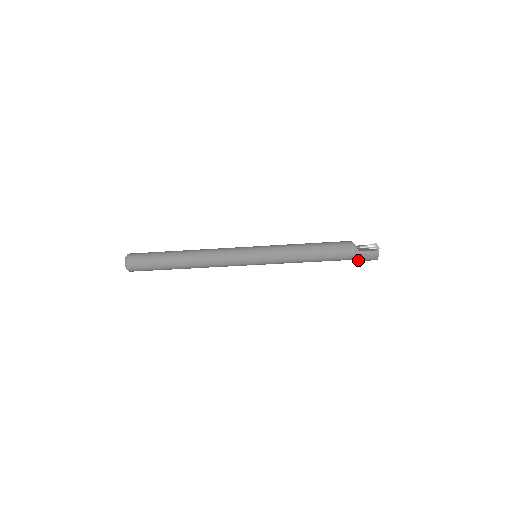
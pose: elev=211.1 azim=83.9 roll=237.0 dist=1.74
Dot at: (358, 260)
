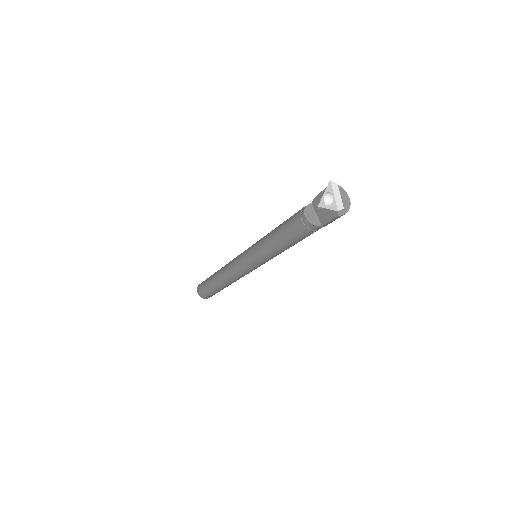
Dot at: occluded
